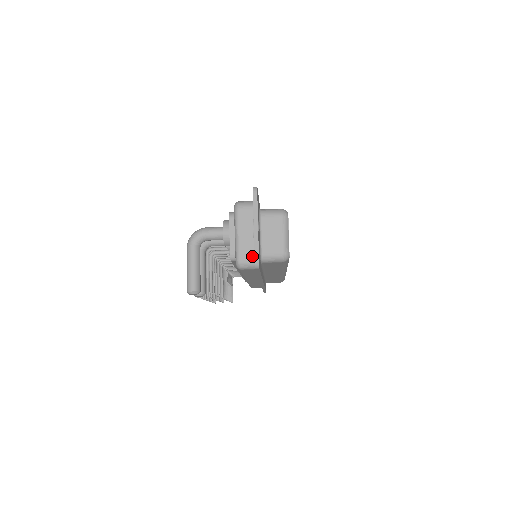
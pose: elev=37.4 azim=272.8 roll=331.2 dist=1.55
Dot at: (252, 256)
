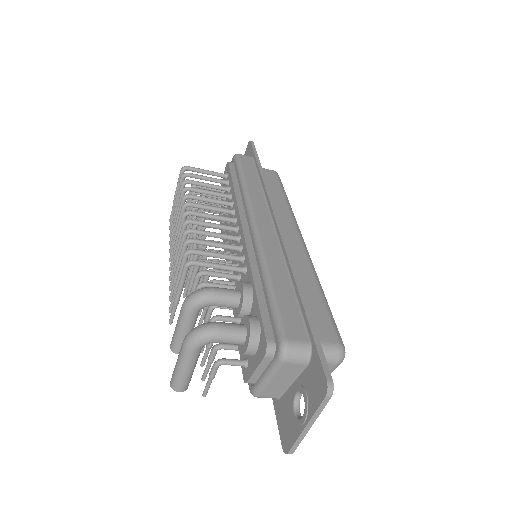
Dot at: (277, 395)
